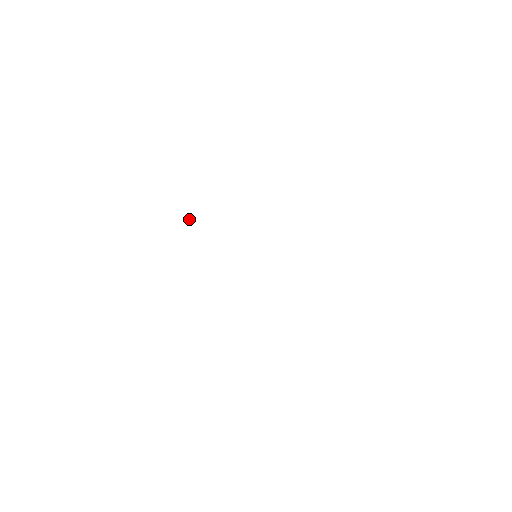
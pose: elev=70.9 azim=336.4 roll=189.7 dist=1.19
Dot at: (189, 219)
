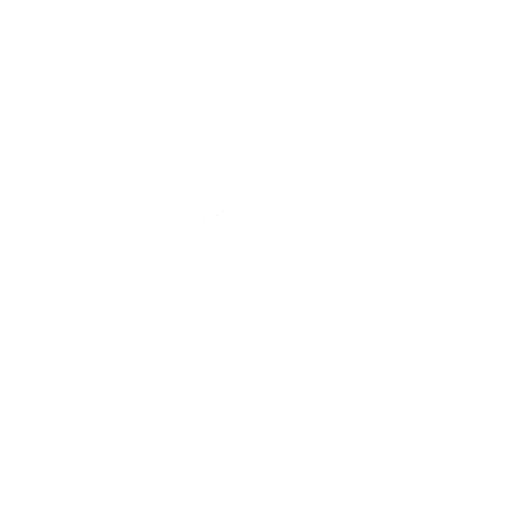
Dot at: occluded
